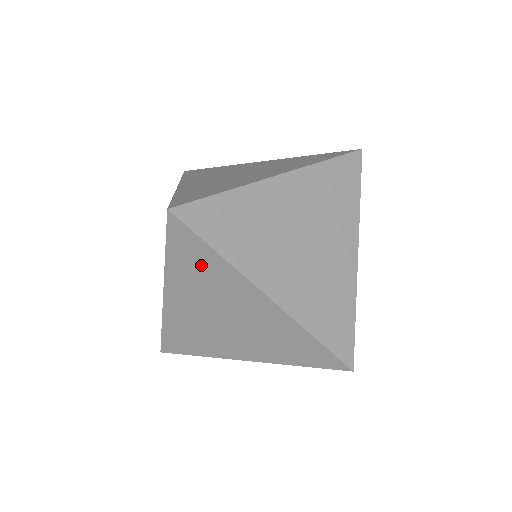
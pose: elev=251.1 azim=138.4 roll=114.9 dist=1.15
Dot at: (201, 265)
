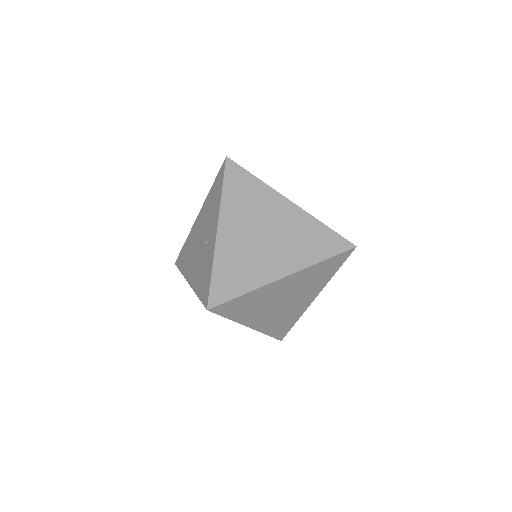
Dot at: (246, 190)
